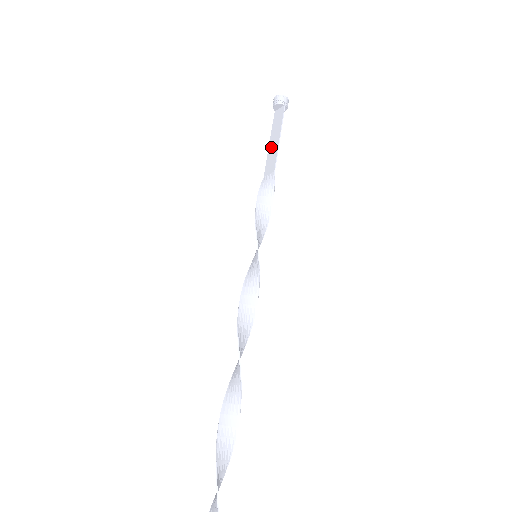
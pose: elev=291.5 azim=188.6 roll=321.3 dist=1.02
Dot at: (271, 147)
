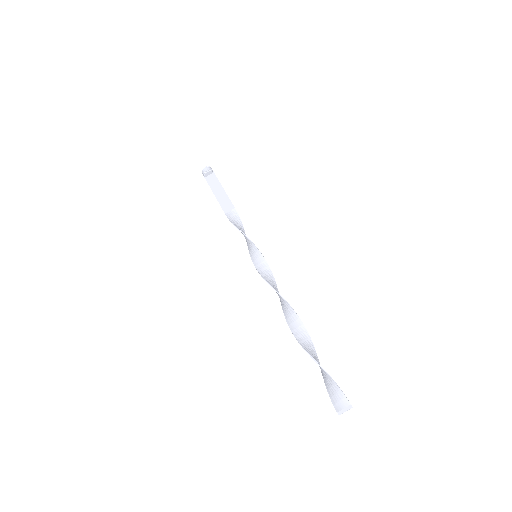
Dot at: (219, 196)
